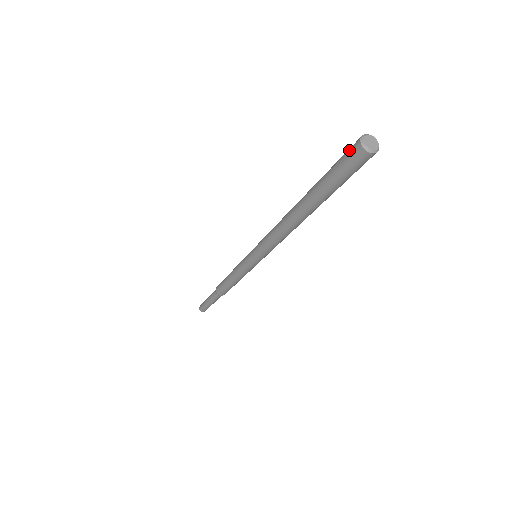
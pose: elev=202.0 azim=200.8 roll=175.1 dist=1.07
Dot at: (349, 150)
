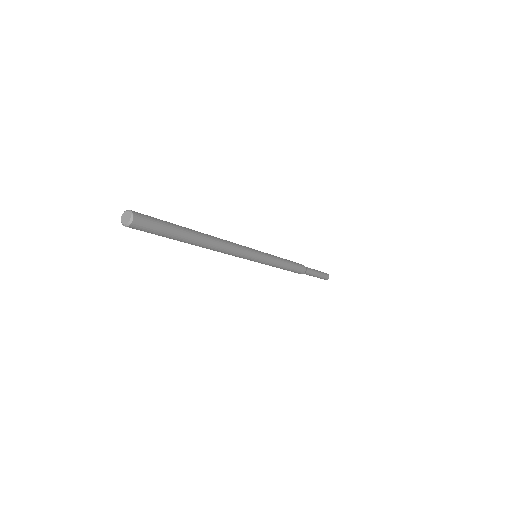
Dot at: occluded
